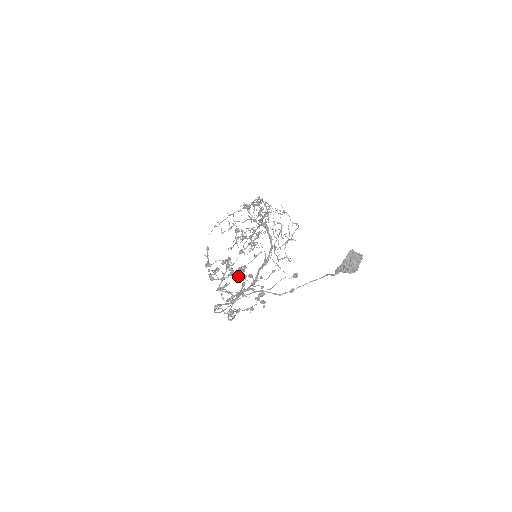
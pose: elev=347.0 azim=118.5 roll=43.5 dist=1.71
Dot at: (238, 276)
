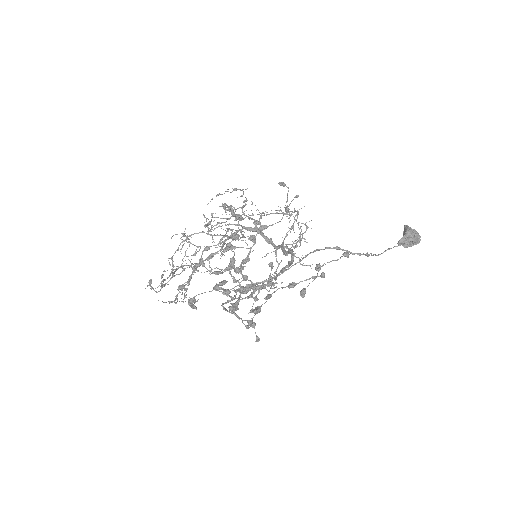
Dot at: (234, 277)
